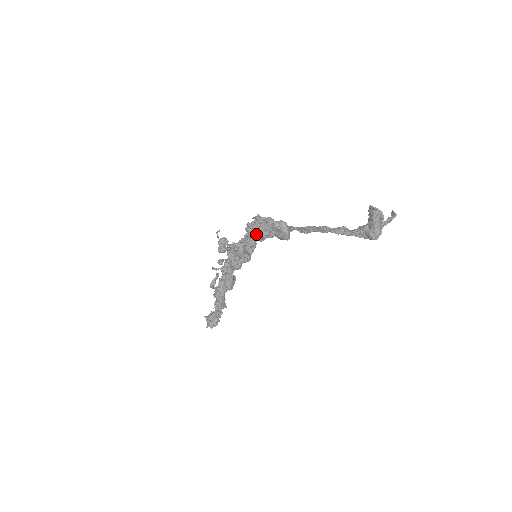
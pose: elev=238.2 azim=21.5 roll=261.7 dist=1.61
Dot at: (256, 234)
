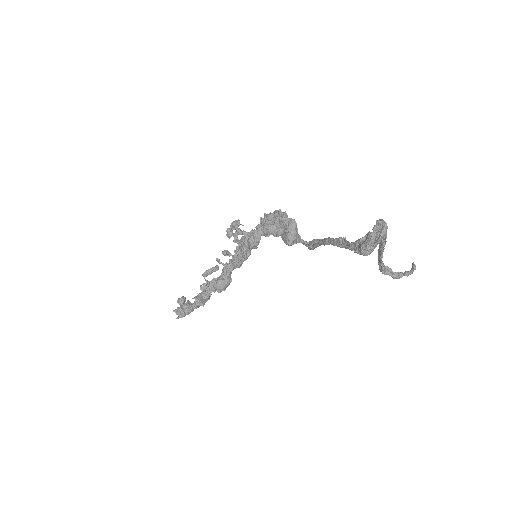
Dot at: (265, 224)
